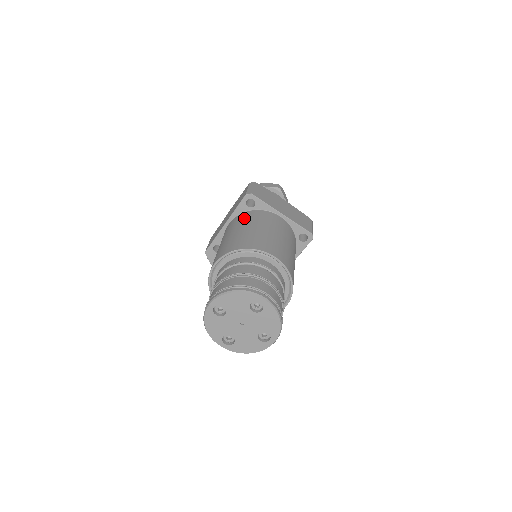
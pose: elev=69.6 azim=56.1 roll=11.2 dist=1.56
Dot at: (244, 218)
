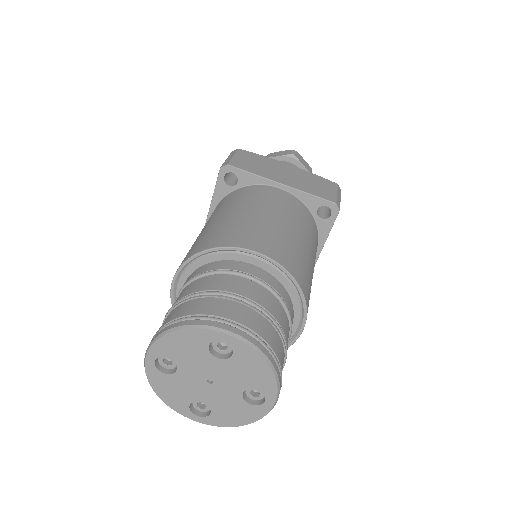
Dot at: (223, 203)
